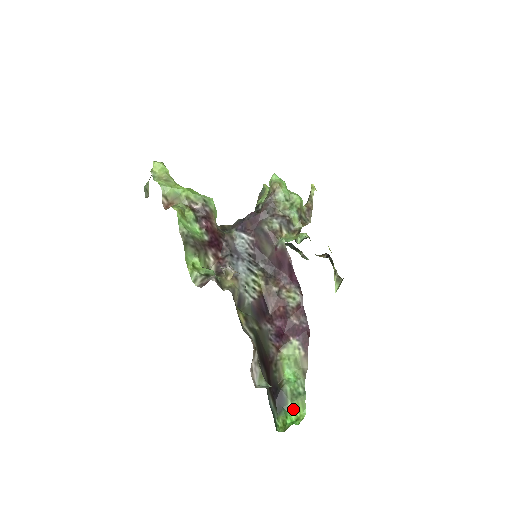
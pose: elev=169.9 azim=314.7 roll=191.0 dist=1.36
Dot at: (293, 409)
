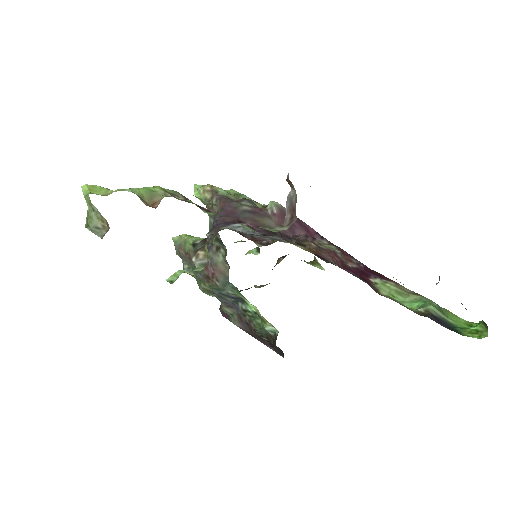
Dot at: (456, 322)
